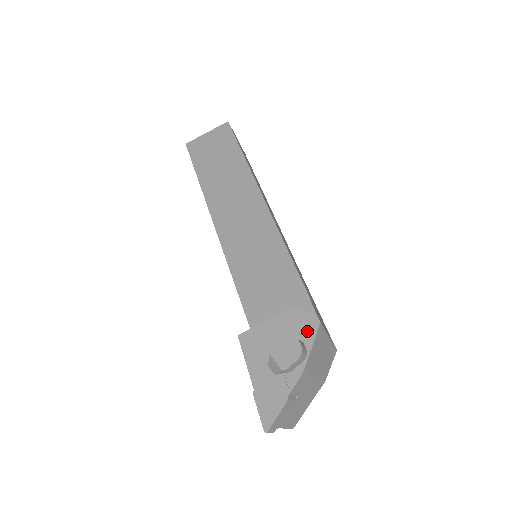
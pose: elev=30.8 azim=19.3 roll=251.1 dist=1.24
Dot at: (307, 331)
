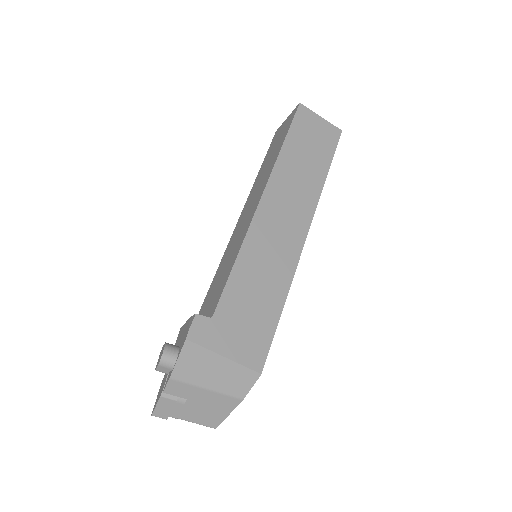
Dot at: (182, 343)
